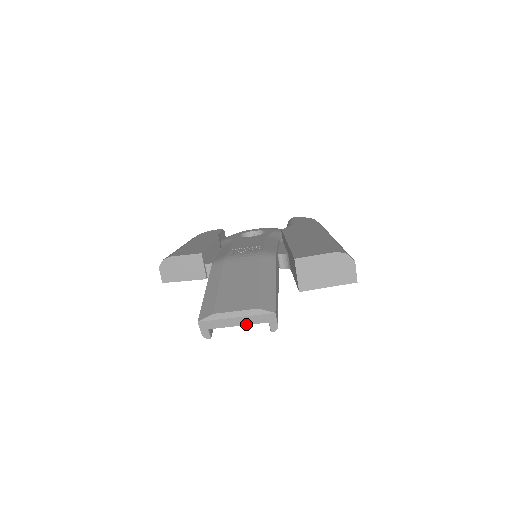
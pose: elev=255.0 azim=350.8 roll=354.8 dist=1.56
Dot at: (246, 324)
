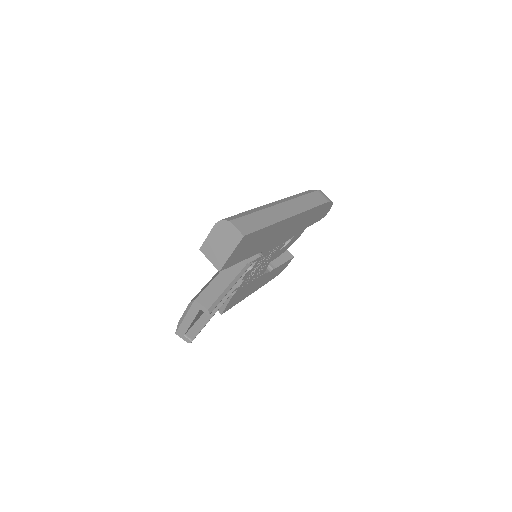
Dot at: (193, 319)
